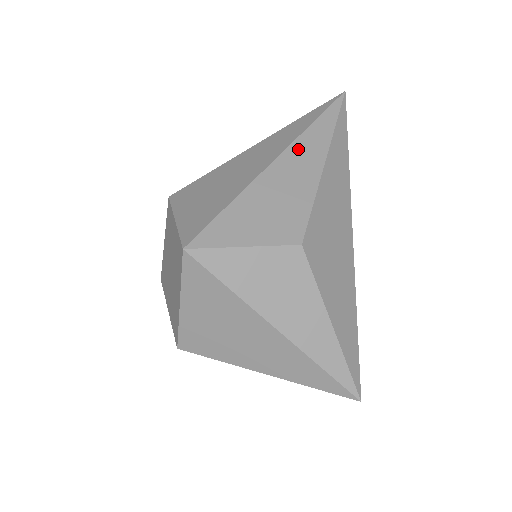
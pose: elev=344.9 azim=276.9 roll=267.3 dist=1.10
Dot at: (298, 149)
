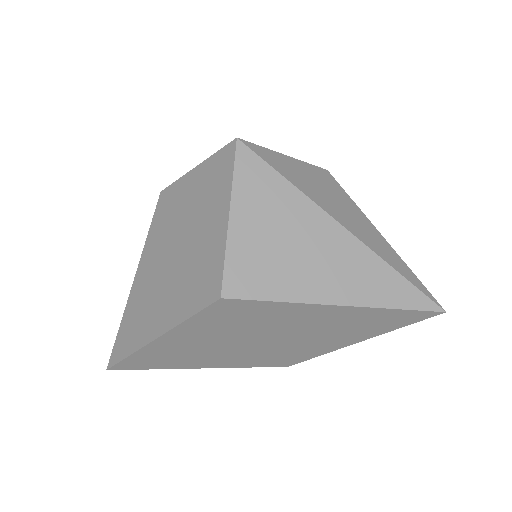
Dot at: occluded
